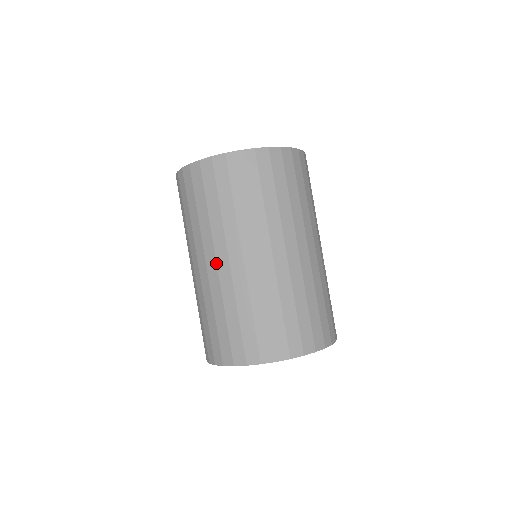
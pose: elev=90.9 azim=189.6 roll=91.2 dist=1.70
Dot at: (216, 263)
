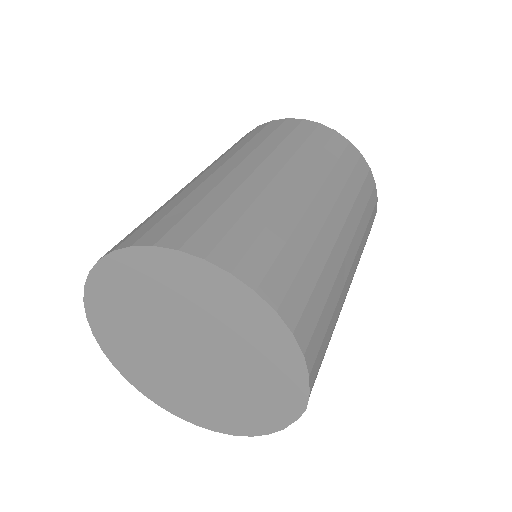
Dot at: (219, 167)
